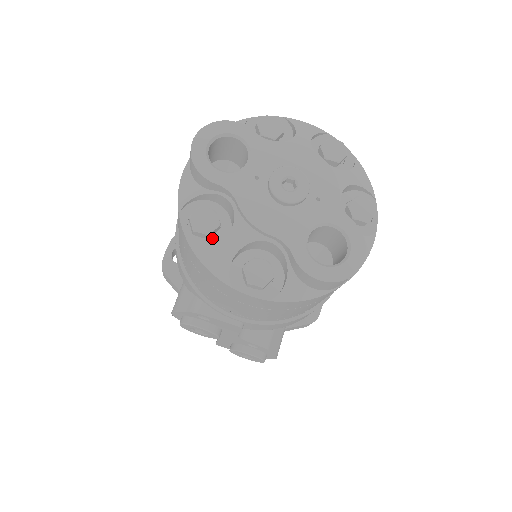
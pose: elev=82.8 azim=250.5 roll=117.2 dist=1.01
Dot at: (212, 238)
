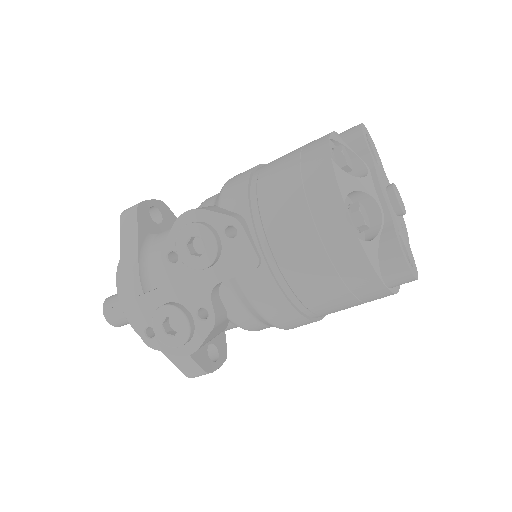
Dot at: occluded
